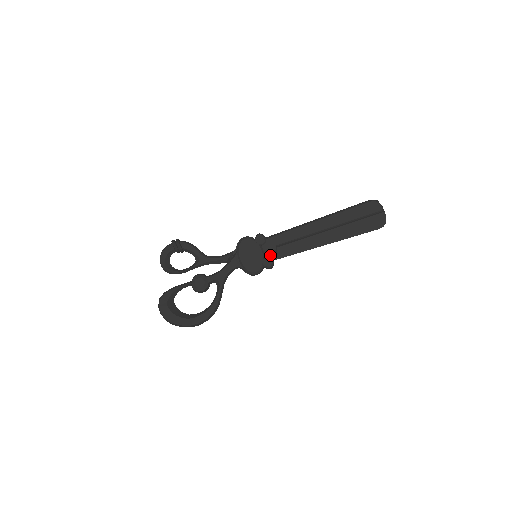
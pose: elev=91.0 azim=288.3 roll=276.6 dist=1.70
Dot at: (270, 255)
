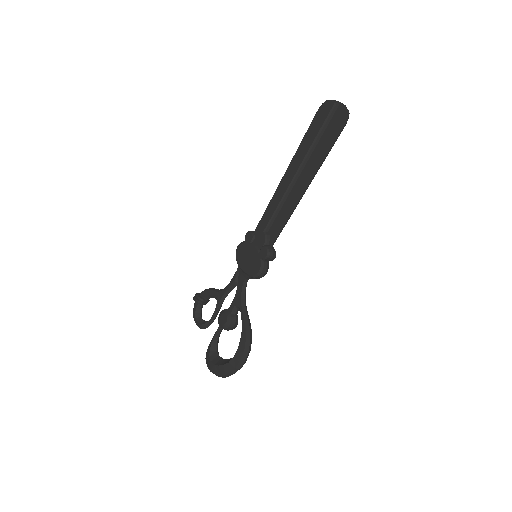
Dot at: (263, 244)
